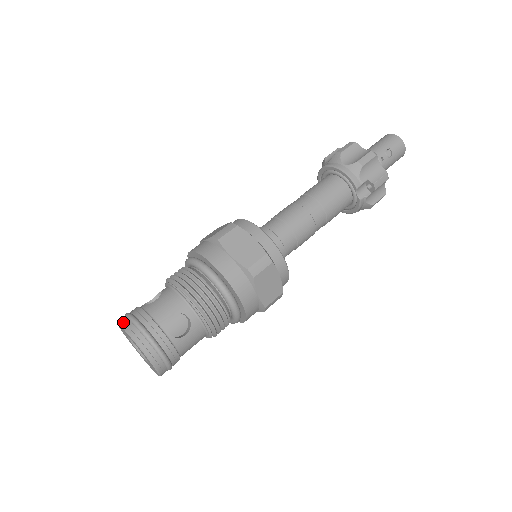
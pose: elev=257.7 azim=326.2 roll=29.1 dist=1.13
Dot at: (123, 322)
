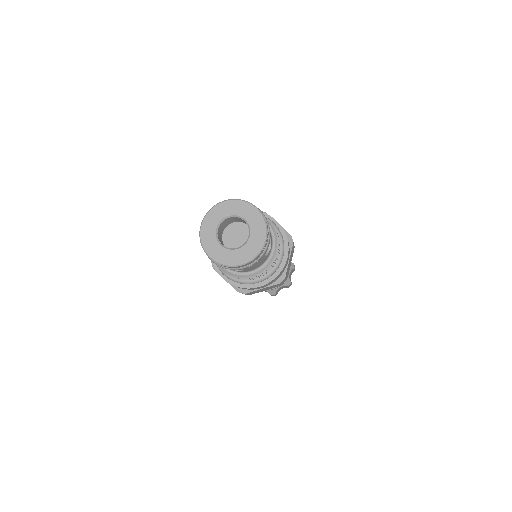
Dot at: (206, 215)
